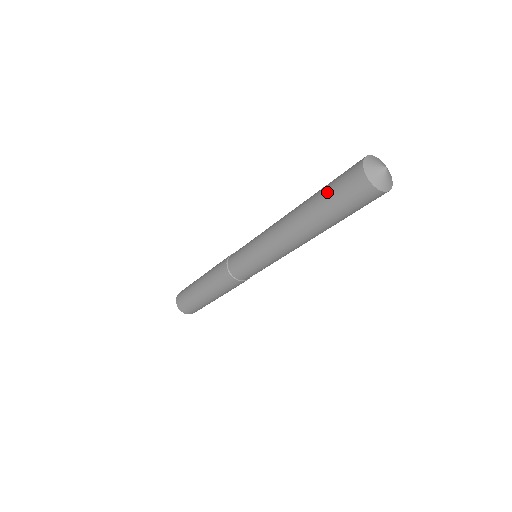
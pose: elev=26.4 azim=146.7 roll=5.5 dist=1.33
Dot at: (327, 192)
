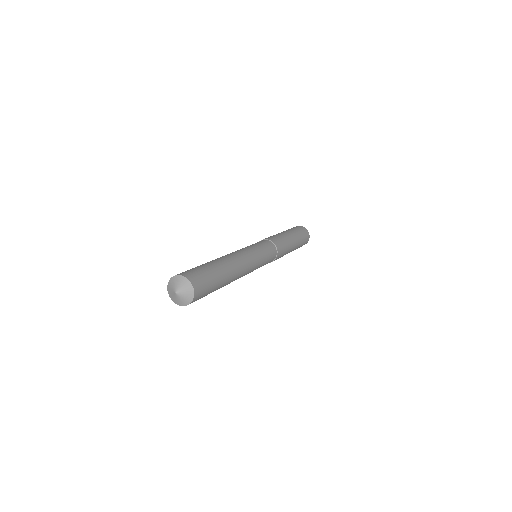
Dot at: occluded
